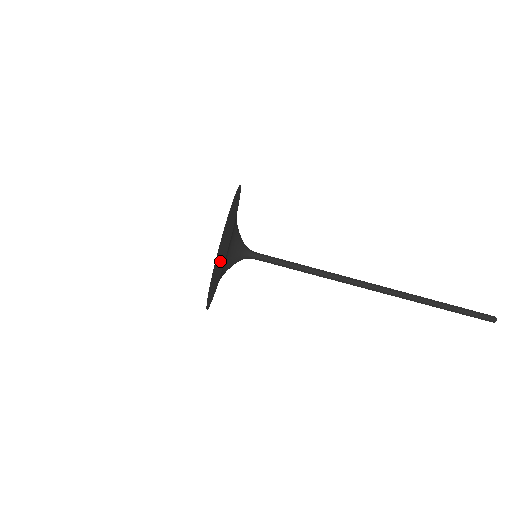
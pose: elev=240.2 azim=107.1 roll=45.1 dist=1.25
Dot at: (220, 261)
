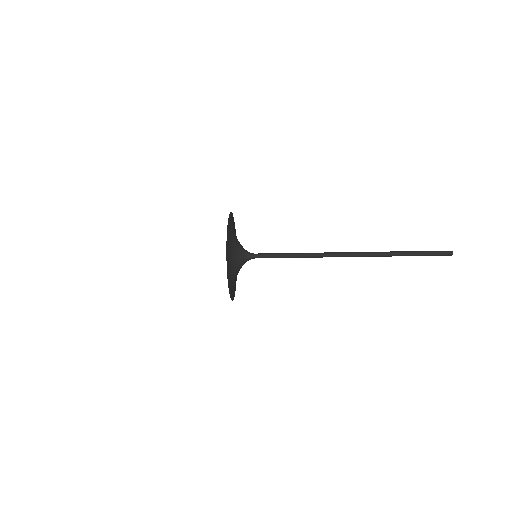
Dot at: occluded
